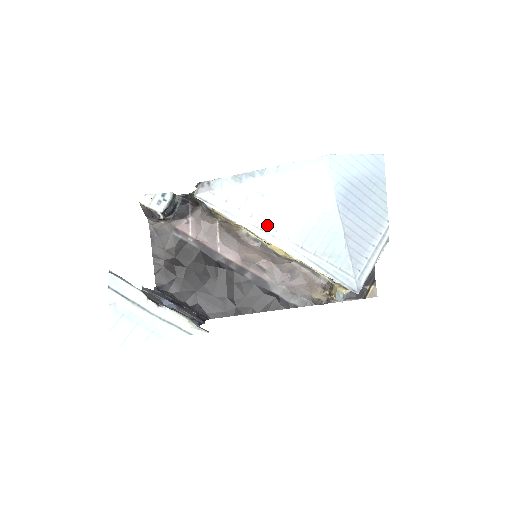
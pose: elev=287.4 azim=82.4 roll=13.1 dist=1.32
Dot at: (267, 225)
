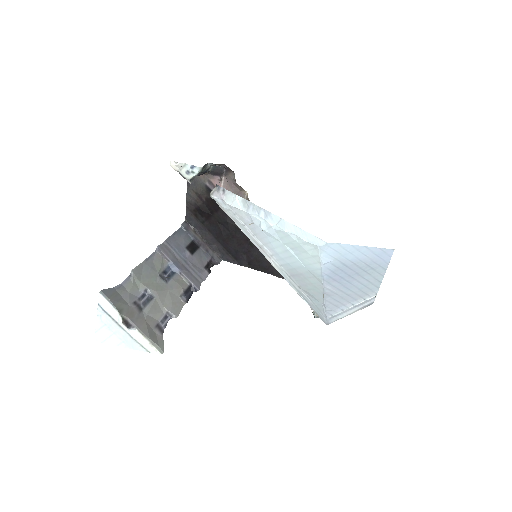
Dot at: (265, 248)
